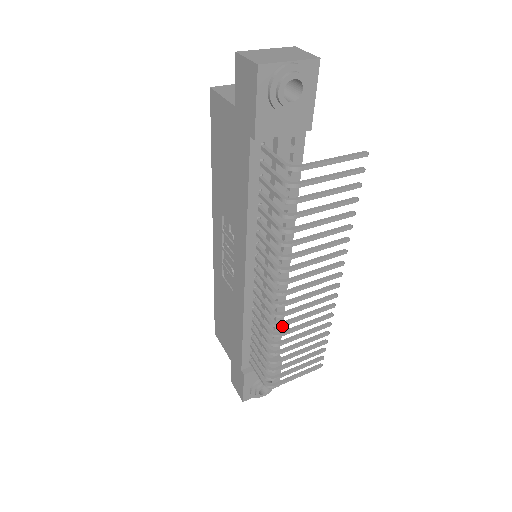
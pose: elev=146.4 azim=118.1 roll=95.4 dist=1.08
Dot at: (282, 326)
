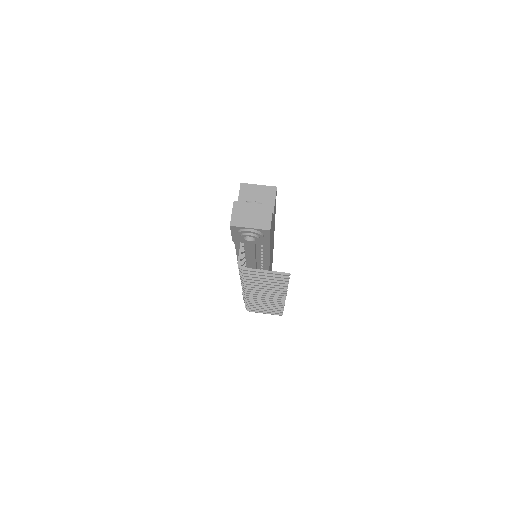
Dot at: (248, 299)
